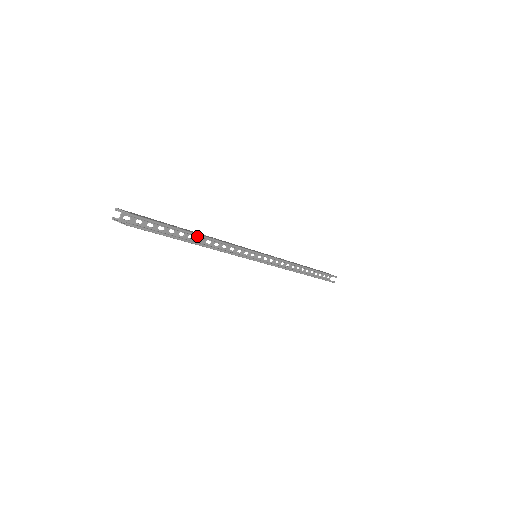
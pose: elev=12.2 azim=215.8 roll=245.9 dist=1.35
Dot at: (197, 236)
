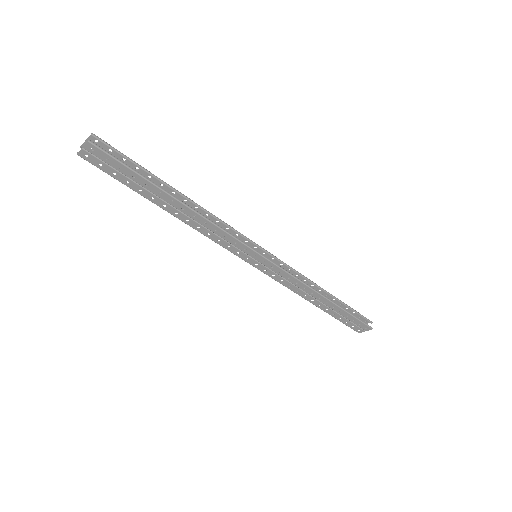
Dot at: (175, 191)
